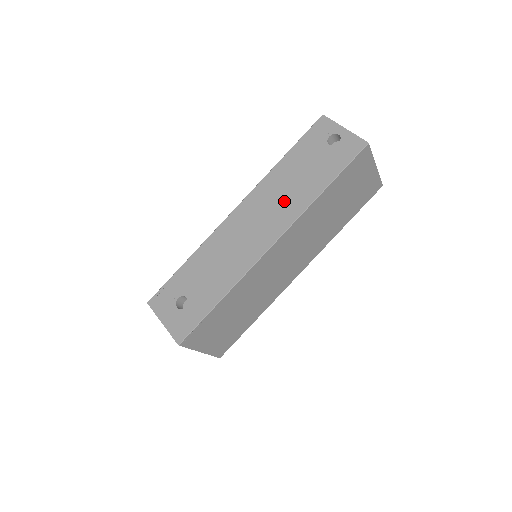
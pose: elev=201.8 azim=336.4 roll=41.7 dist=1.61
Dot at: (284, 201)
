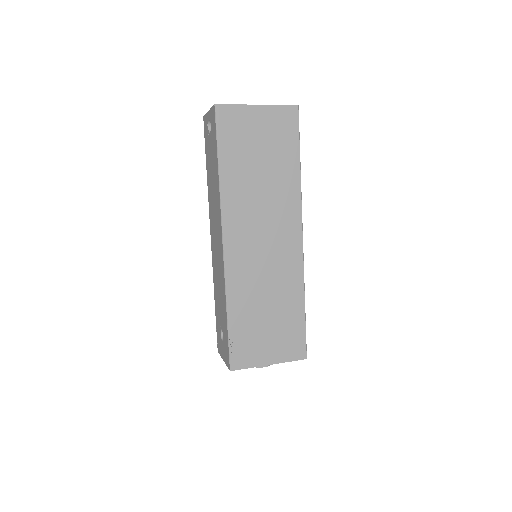
Dot at: (215, 203)
